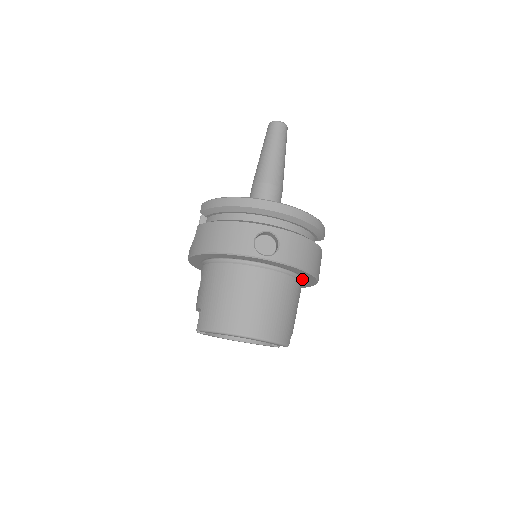
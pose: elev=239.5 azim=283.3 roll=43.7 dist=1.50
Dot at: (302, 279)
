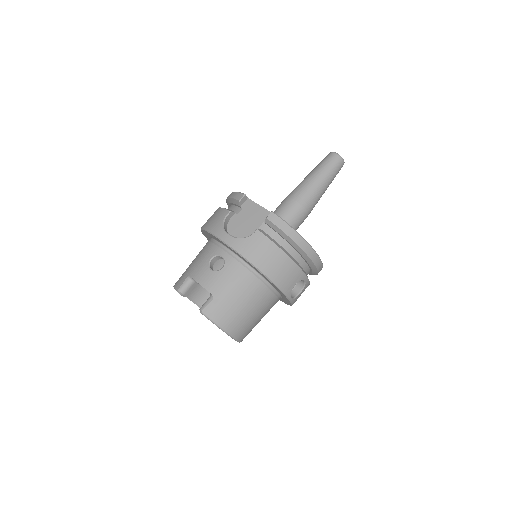
Dot at: occluded
